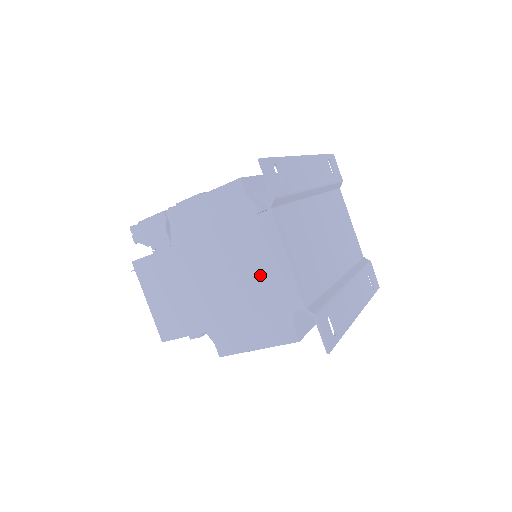
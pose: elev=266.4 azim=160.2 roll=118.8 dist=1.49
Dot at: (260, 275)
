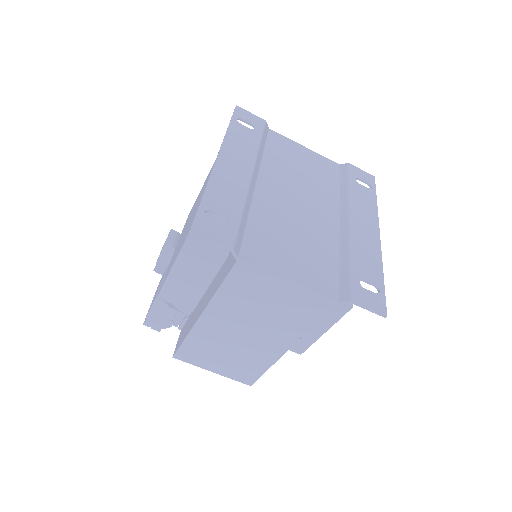
Dot at: (278, 305)
